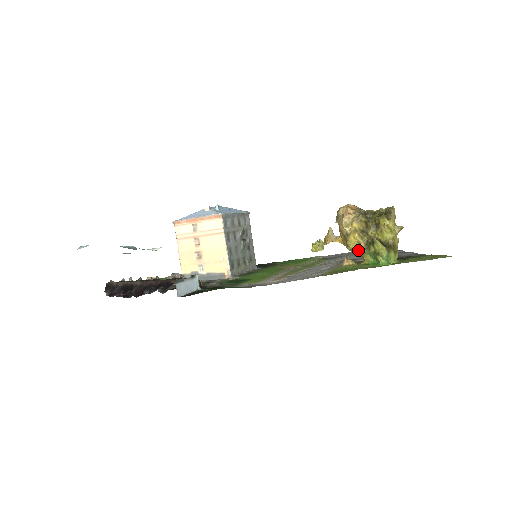
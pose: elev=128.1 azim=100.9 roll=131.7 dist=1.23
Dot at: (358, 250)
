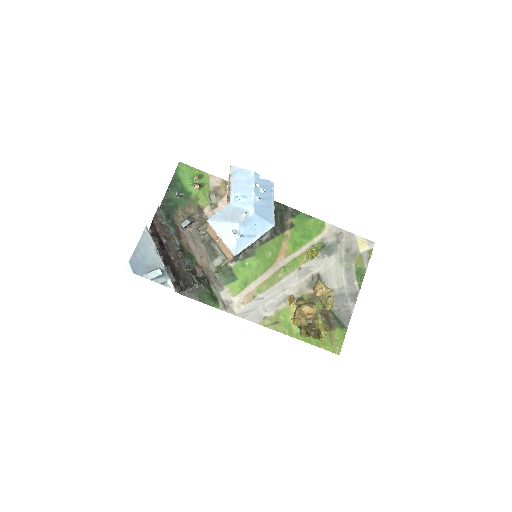
Dot at: occluded
